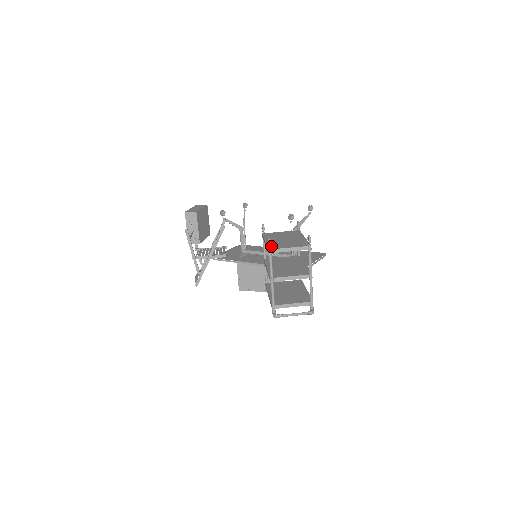
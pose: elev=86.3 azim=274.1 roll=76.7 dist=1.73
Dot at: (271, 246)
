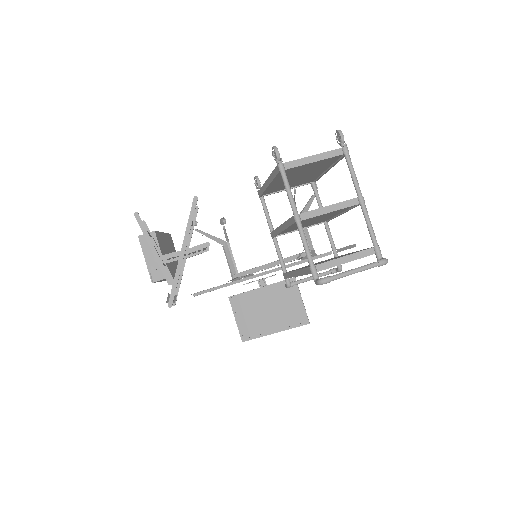
Dot at: occluded
